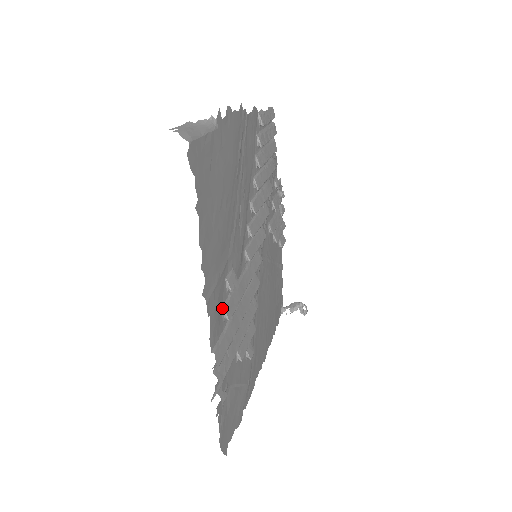
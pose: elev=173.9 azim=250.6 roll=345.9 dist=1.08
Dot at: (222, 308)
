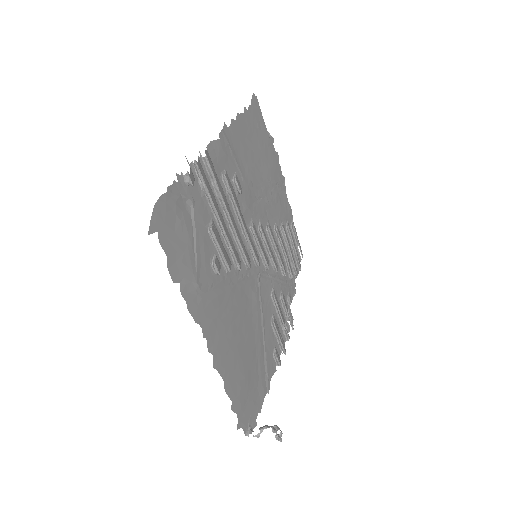
Dot at: (225, 169)
